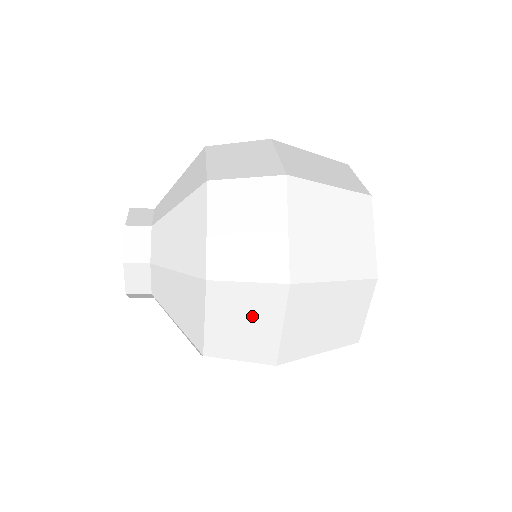
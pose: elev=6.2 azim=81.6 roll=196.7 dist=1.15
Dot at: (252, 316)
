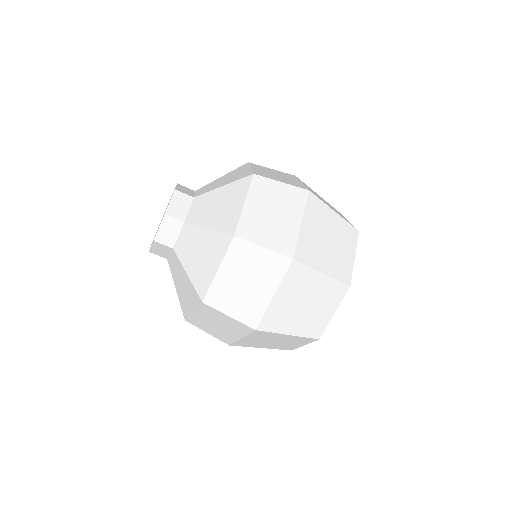
Dot at: (280, 175)
